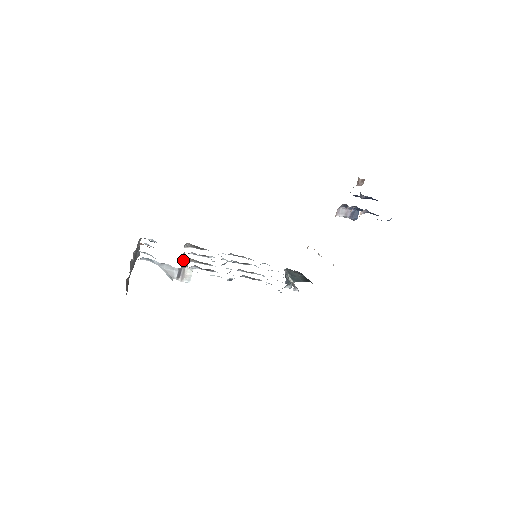
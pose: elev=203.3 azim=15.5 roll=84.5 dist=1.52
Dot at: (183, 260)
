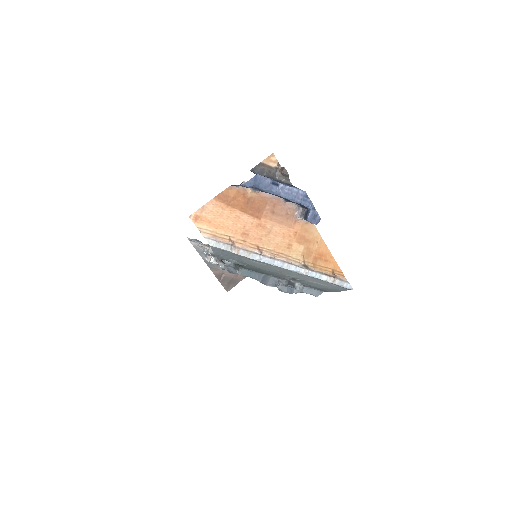
Dot at: occluded
